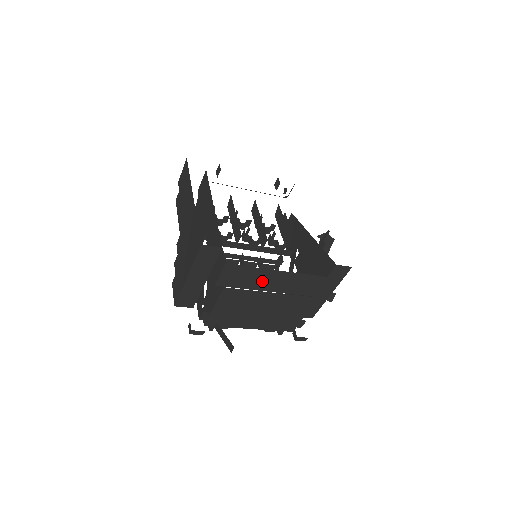
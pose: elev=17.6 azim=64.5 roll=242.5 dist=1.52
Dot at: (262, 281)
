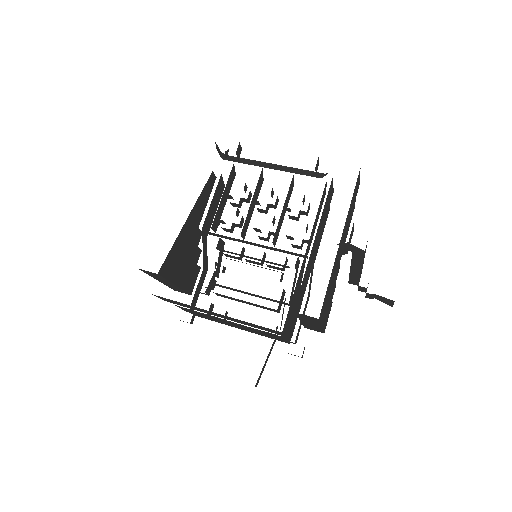
Dot at: occluded
